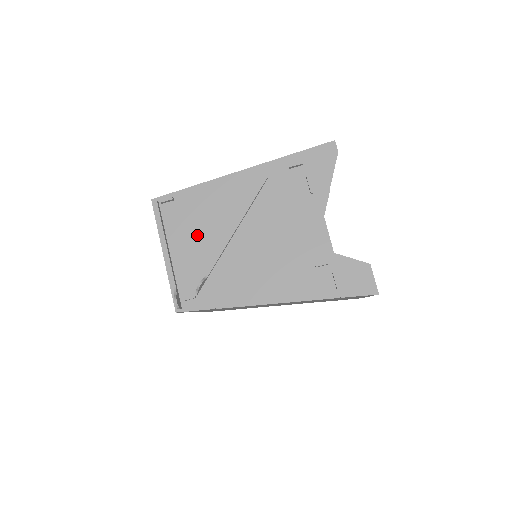
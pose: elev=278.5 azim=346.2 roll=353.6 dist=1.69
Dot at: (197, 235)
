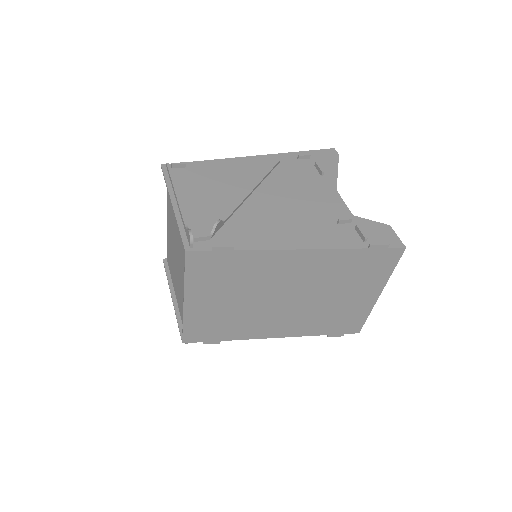
Dot at: (211, 192)
